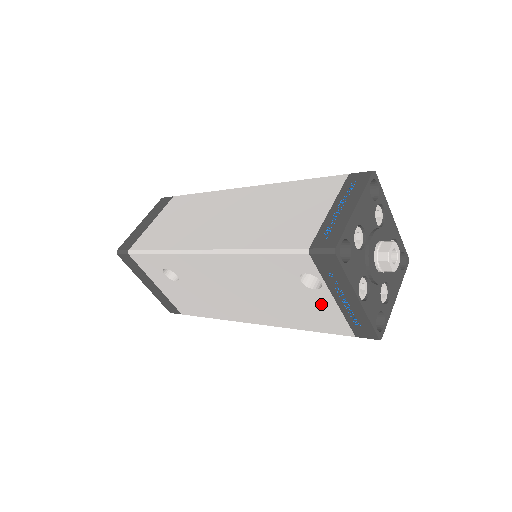
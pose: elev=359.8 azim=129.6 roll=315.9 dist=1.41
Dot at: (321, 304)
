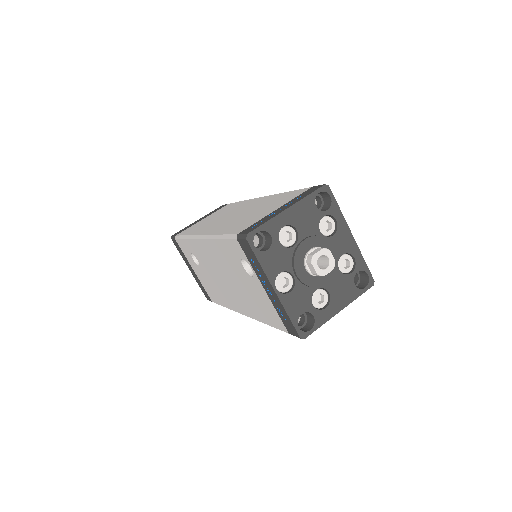
Dot at: (261, 293)
